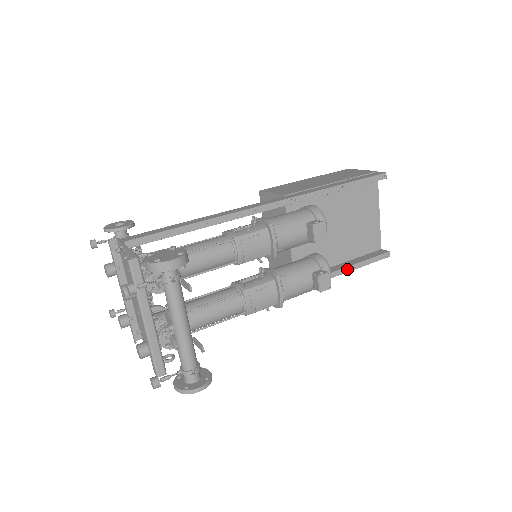
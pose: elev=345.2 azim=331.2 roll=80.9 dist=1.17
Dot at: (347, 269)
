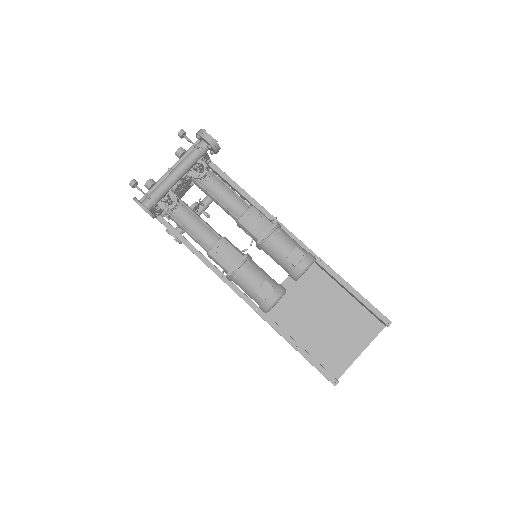
Dot at: (296, 345)
